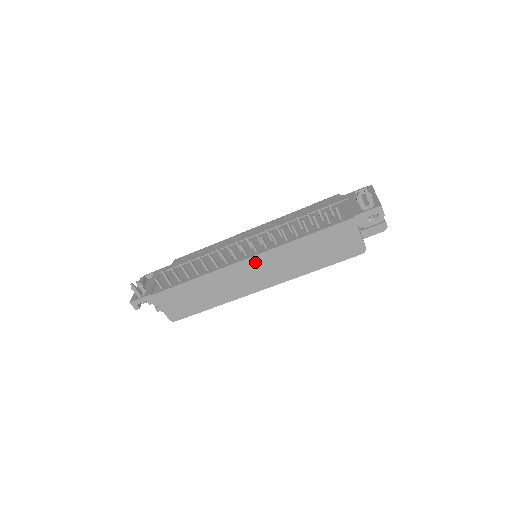
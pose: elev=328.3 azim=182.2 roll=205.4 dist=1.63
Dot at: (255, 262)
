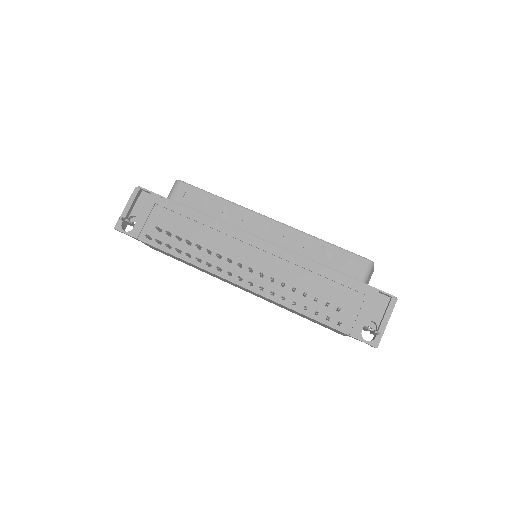
Dot at: (246, 289)
